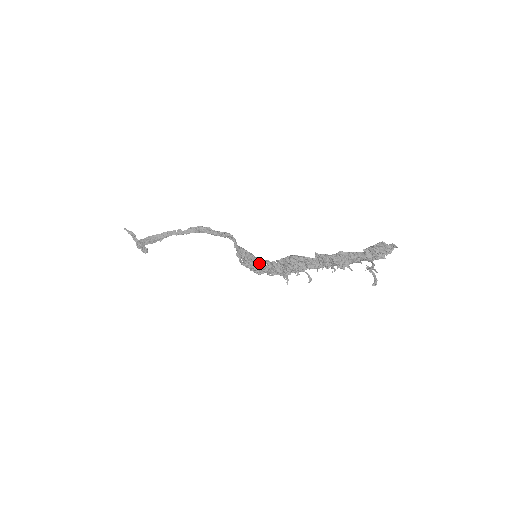
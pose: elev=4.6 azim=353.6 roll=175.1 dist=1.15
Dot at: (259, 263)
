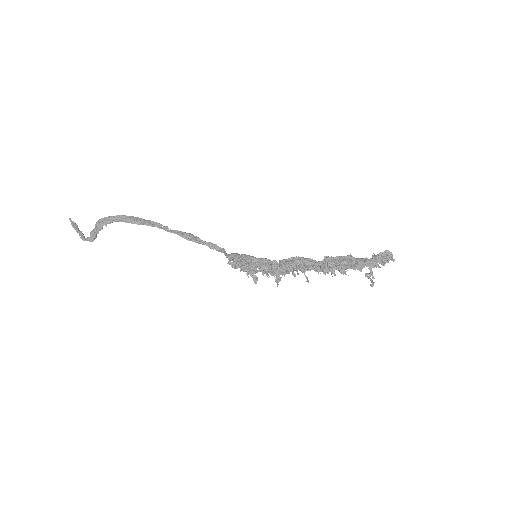
Dot at: (259, 260)
